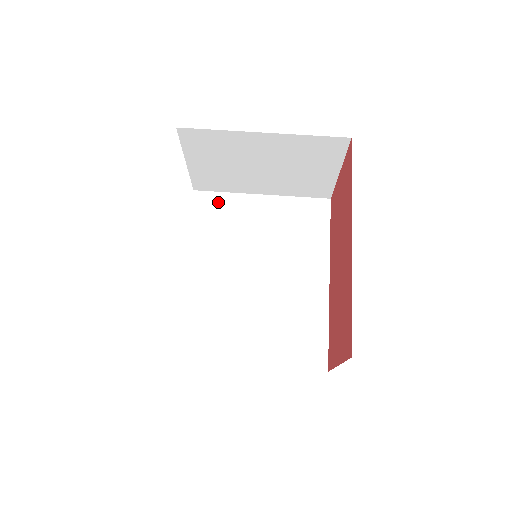
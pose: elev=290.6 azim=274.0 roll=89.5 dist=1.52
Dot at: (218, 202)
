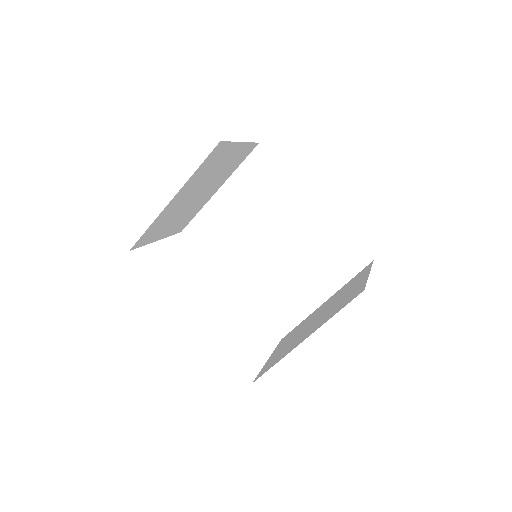
Dot at: (201, 224)
